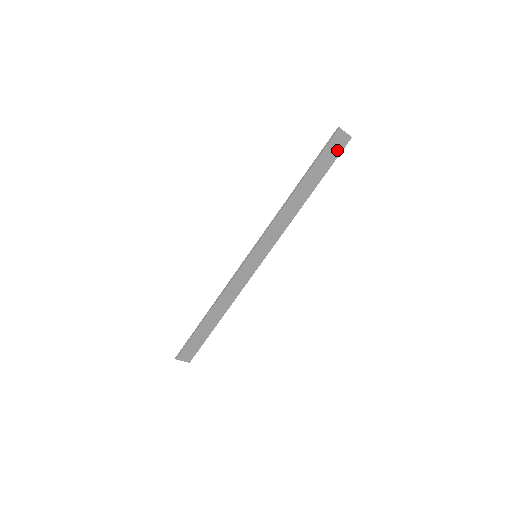
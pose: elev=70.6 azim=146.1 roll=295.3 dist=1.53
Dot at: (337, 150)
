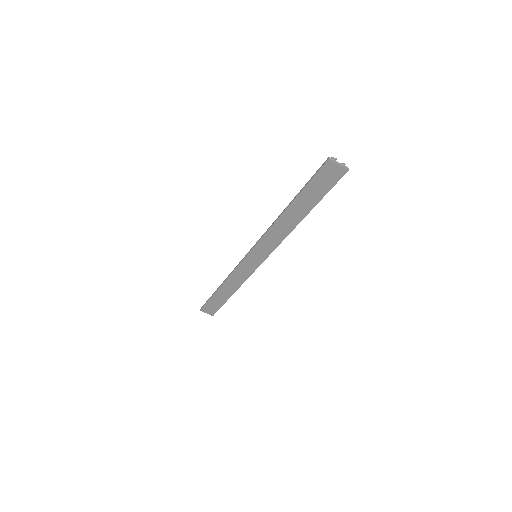
Dot at: (331, 180)
